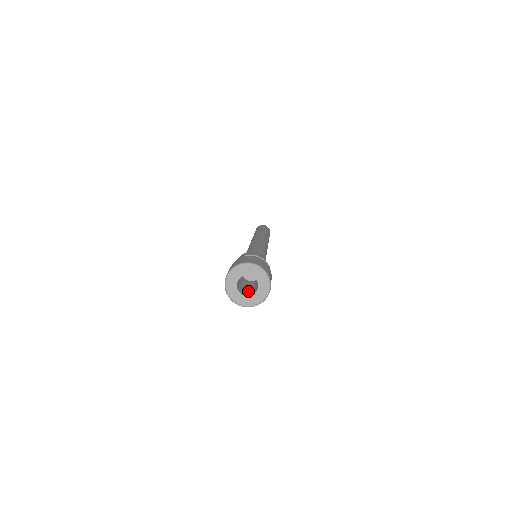
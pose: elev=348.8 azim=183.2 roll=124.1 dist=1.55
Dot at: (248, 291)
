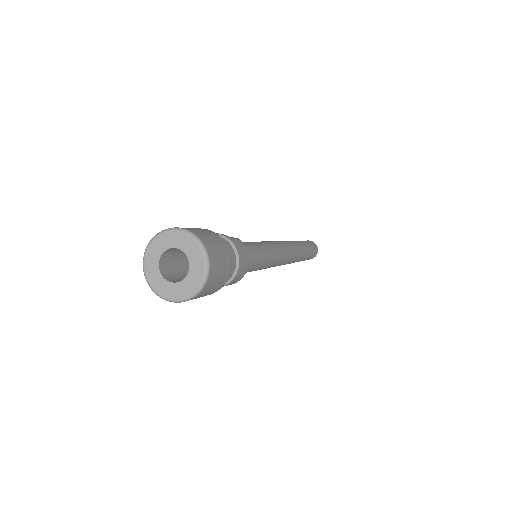
Dot at: occluded
